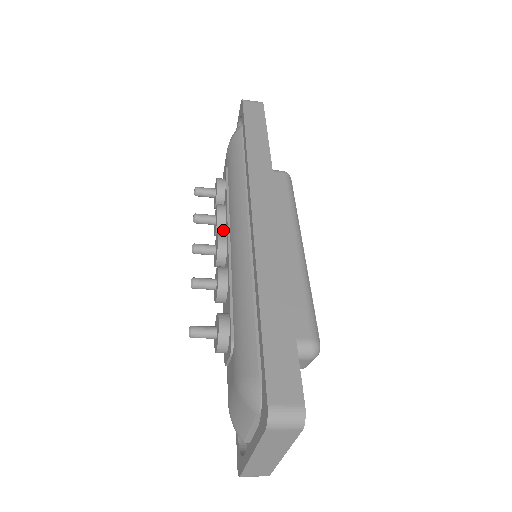
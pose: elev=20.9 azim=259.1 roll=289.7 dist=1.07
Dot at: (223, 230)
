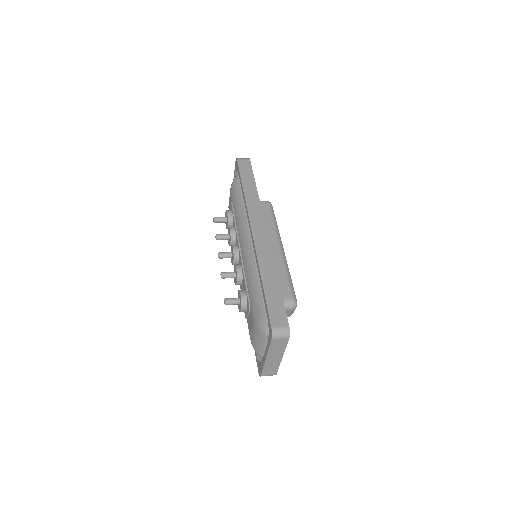
Dot at: (235, 242)
